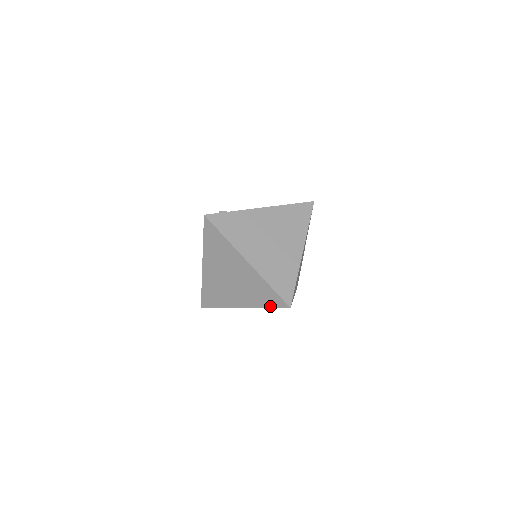
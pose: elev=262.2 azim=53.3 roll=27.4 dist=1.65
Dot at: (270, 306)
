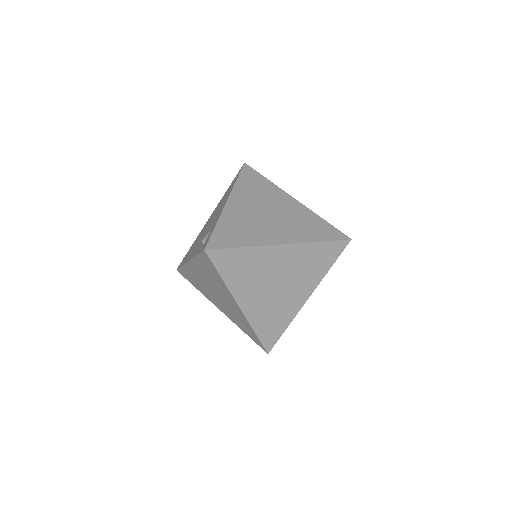
Dot at: (333, 262)
